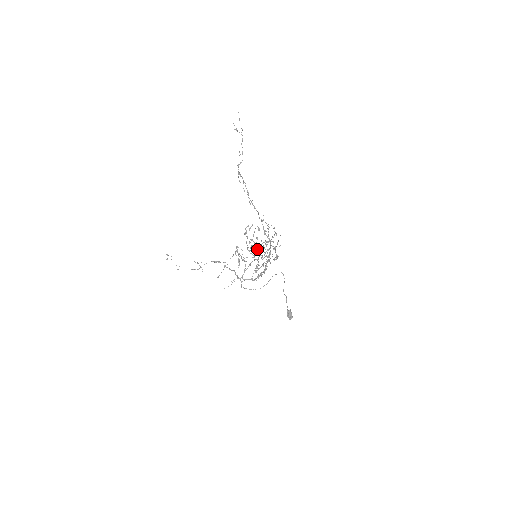
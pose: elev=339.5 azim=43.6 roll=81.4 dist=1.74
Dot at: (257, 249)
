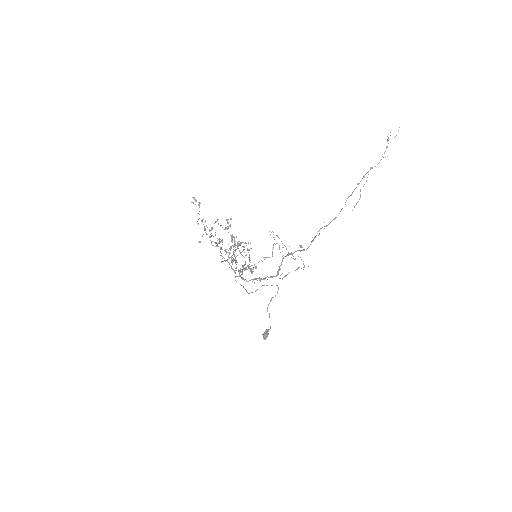
Dot at: occluded
